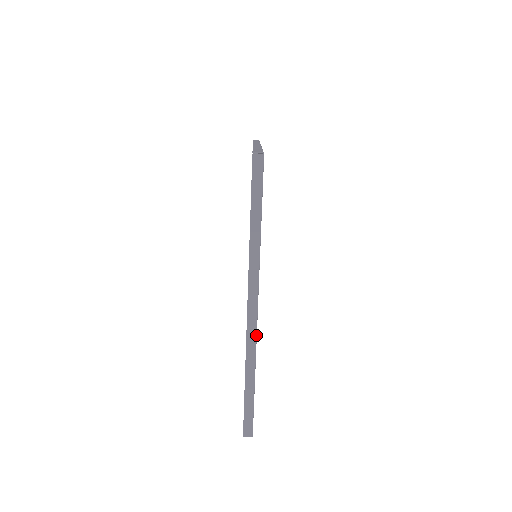
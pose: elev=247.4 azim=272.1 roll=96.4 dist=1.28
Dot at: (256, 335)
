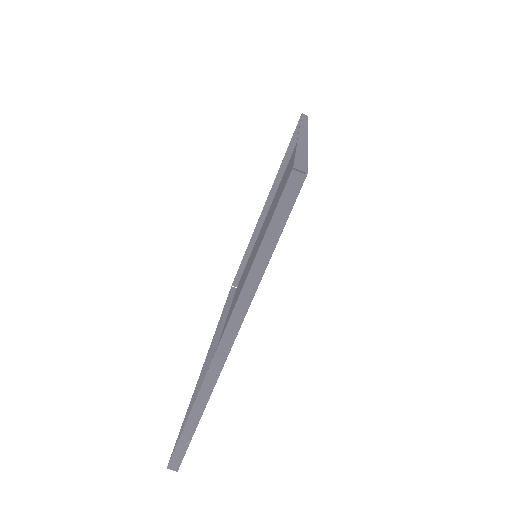
Dot at: (219, 375)
